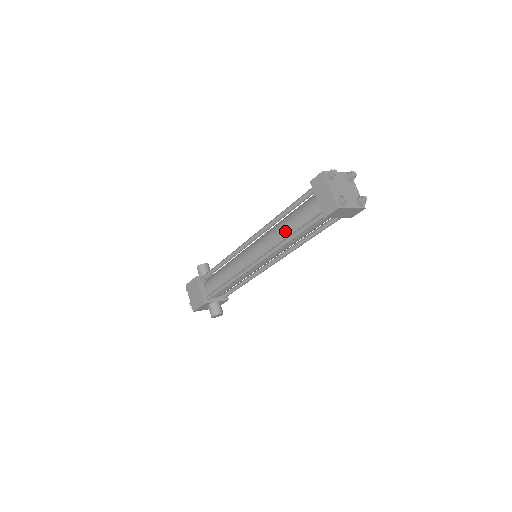
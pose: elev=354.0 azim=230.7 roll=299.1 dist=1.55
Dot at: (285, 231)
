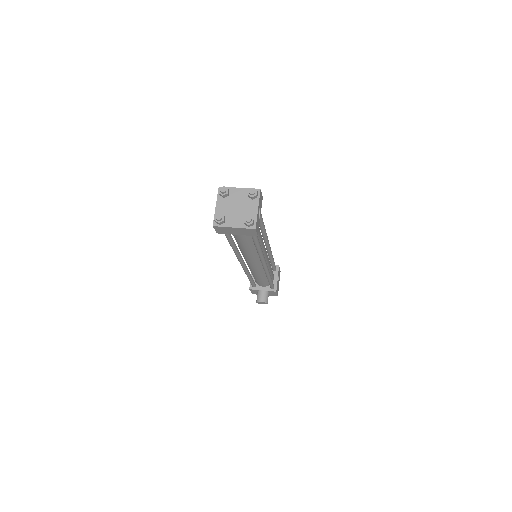
Dot at: occluded
